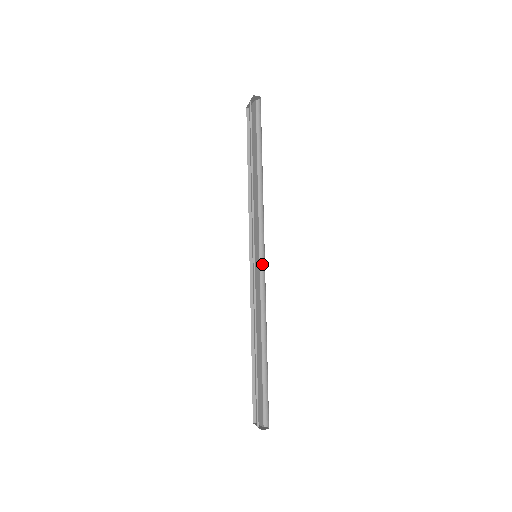
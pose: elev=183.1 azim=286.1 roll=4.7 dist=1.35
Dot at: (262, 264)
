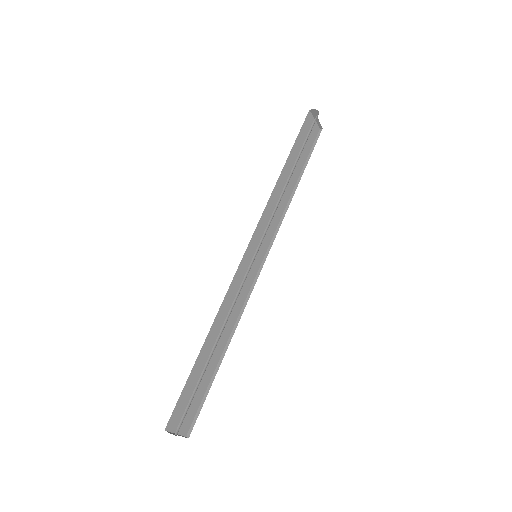
Dot at: occluded
